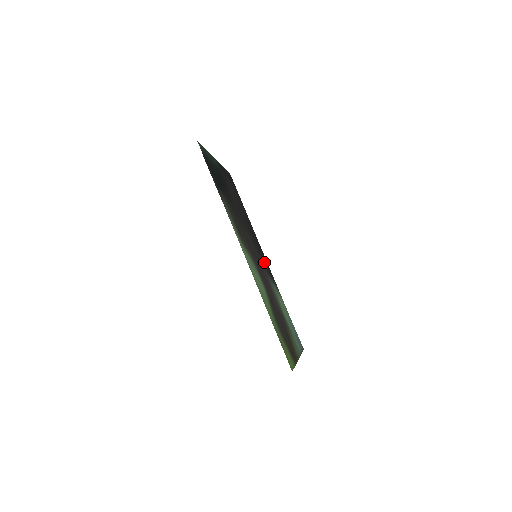
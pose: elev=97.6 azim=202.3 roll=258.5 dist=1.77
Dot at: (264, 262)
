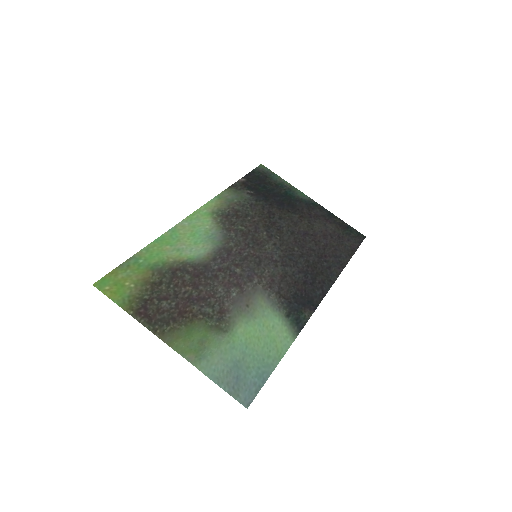
Dot at: (294, 290)
